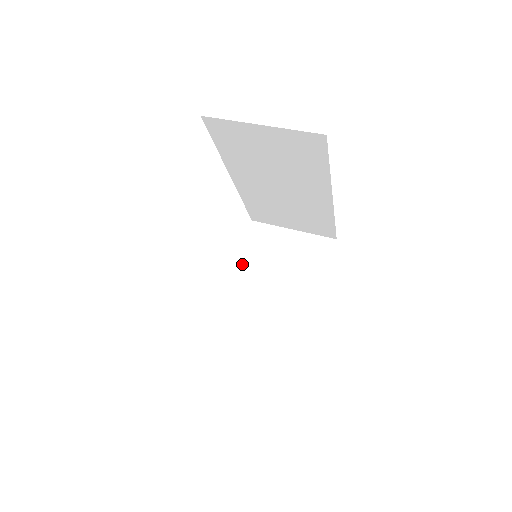
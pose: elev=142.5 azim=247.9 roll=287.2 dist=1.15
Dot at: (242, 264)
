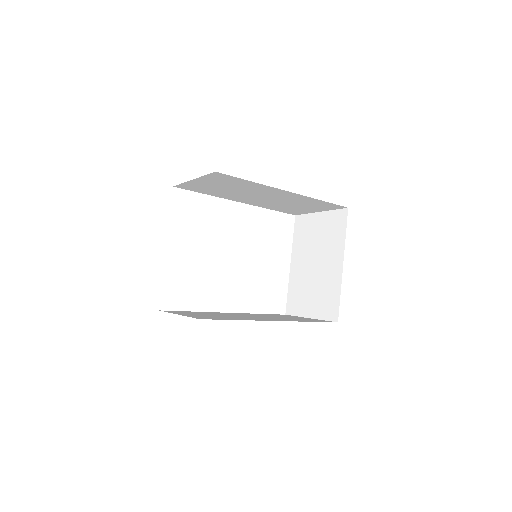
Dot at: (295, 253)
